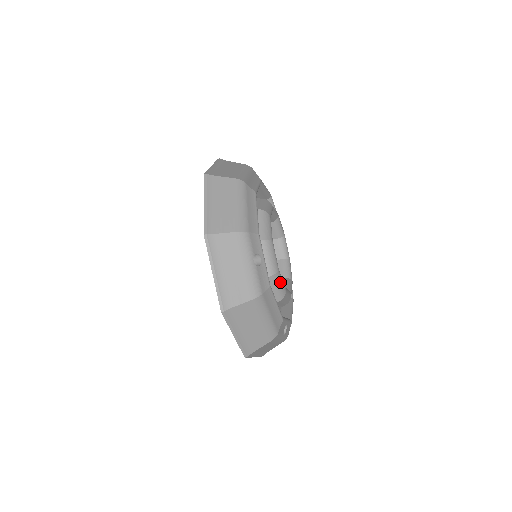
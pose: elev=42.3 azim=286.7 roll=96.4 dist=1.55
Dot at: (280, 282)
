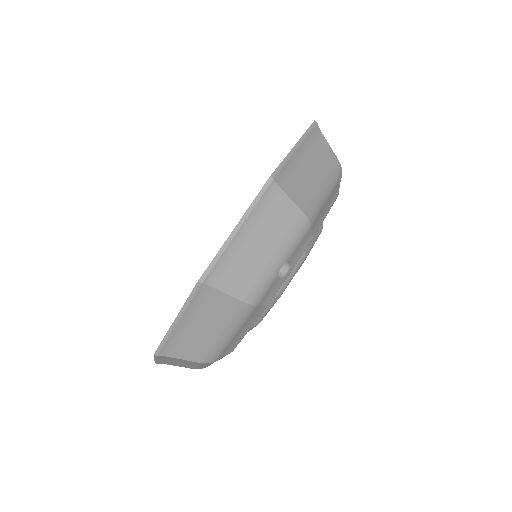
Dot at: (315, 238)
